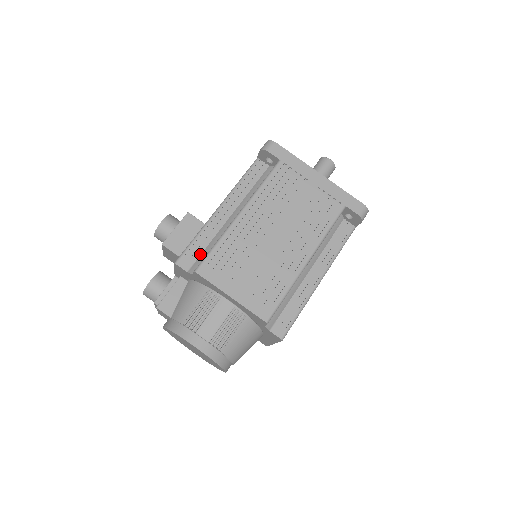
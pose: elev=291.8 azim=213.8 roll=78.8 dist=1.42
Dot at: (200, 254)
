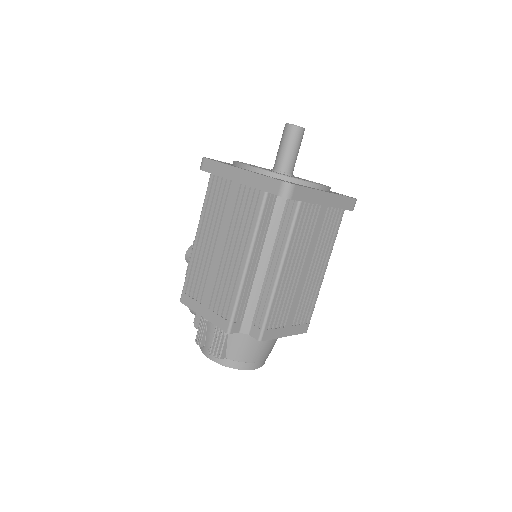
Dot at: occluded
